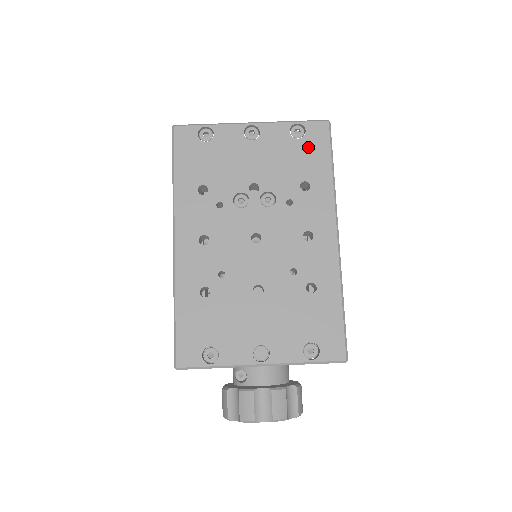
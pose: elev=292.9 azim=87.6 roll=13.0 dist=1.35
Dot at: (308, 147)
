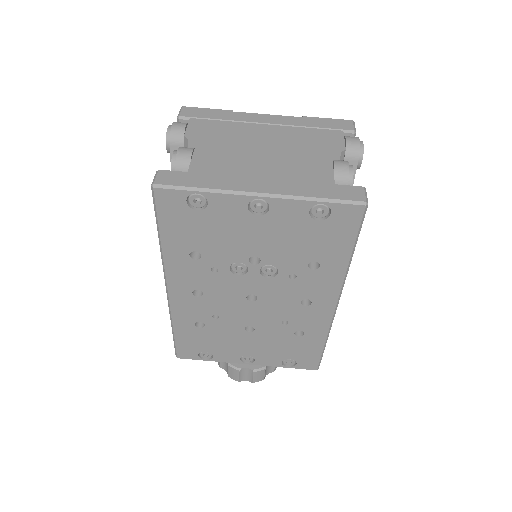
Dot at: (329, 231)
